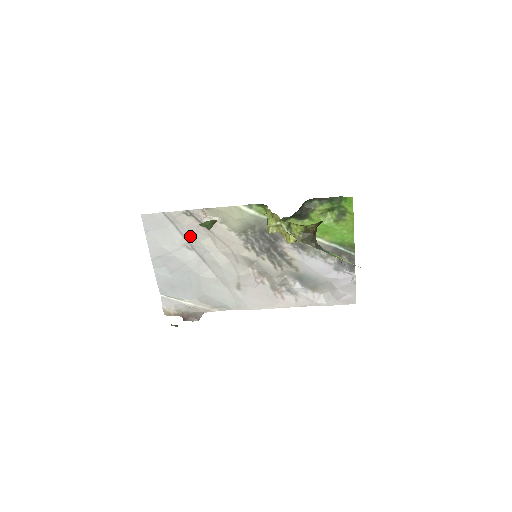
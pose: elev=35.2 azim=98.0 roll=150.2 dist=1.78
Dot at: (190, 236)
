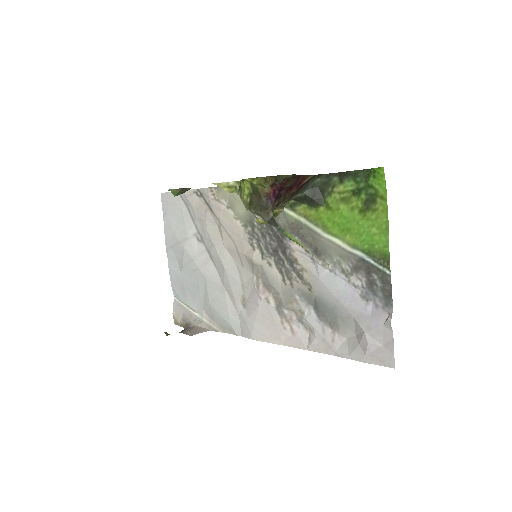
Dot at: (200, 223)
